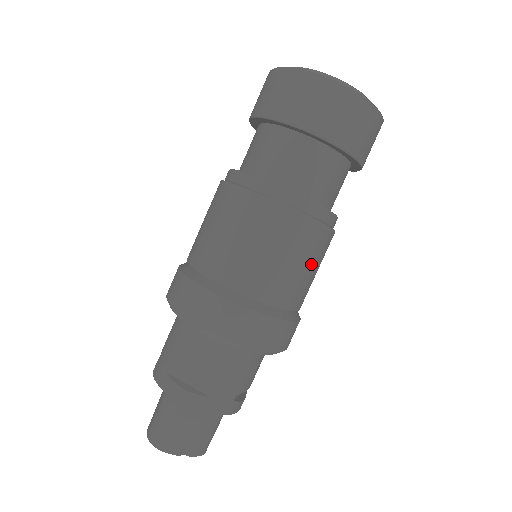
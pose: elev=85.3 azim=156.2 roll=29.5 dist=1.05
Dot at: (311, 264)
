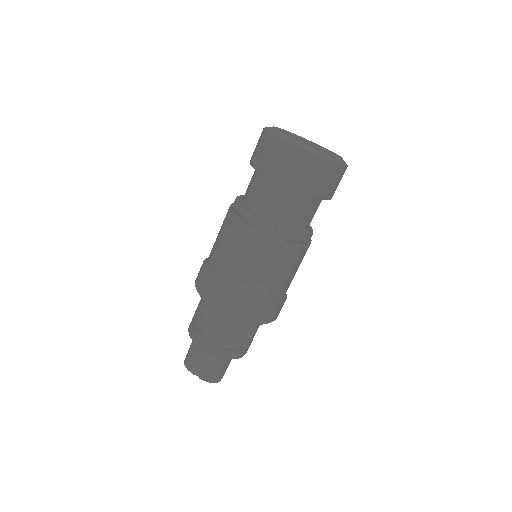
Dot at: (262, 262)
